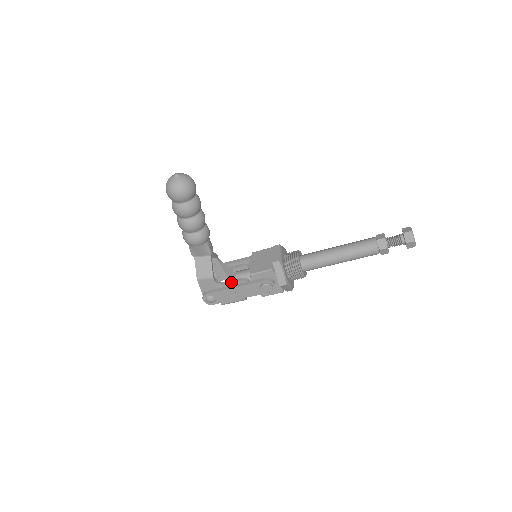
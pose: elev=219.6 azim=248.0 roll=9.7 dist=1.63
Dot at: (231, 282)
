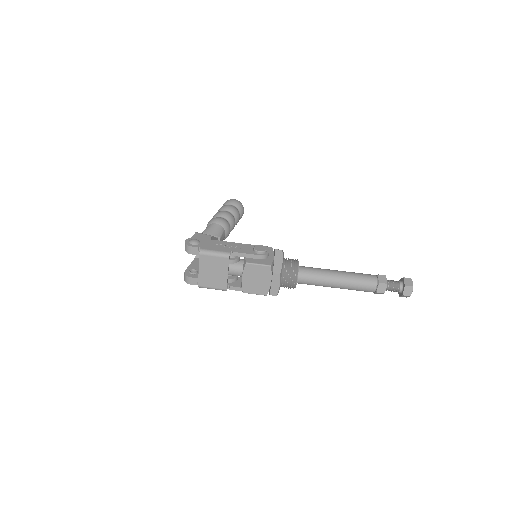
Dot at: occluded
